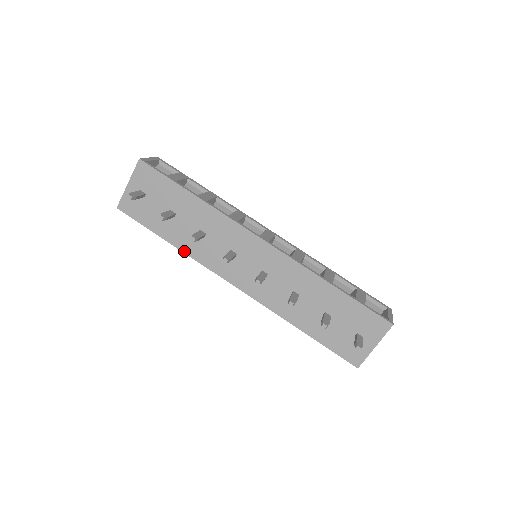
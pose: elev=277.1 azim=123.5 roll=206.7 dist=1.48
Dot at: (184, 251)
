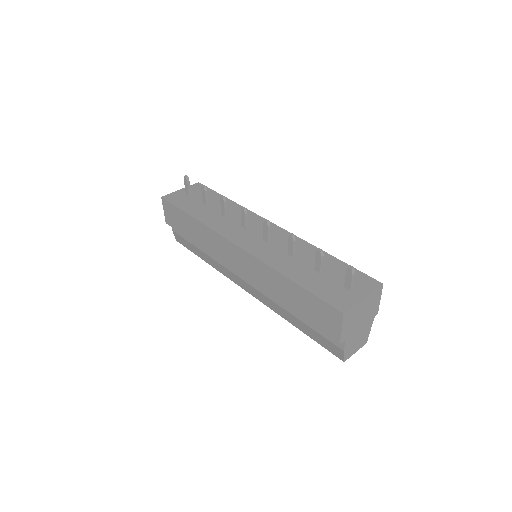
Dot at: (202, 221)
